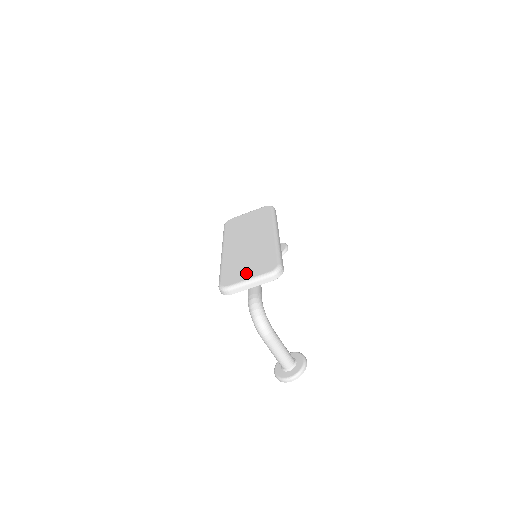
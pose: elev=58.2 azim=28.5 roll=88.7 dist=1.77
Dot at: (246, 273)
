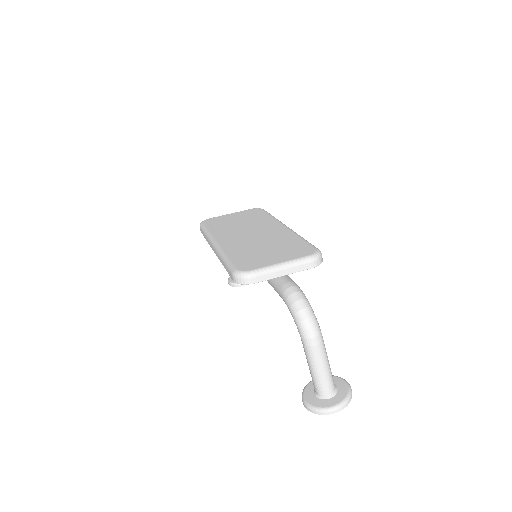
Dot at: (272, 258)
